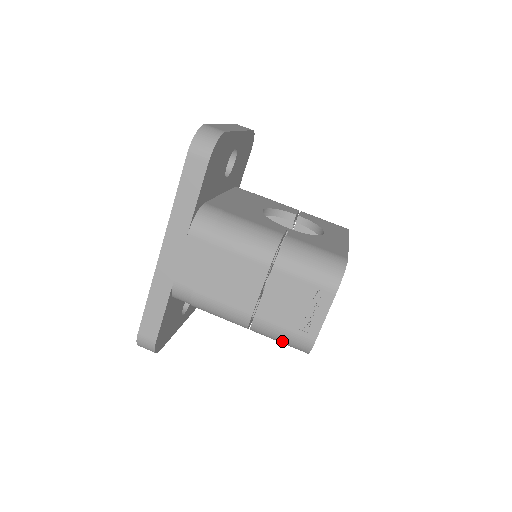
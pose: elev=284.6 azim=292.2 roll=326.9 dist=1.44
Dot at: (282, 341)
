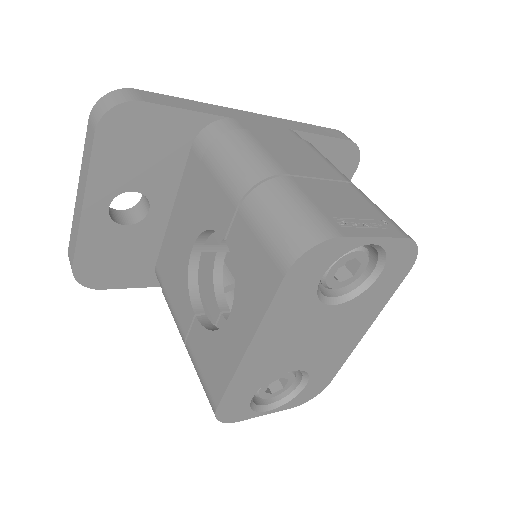
Dot at: (288, 215)
